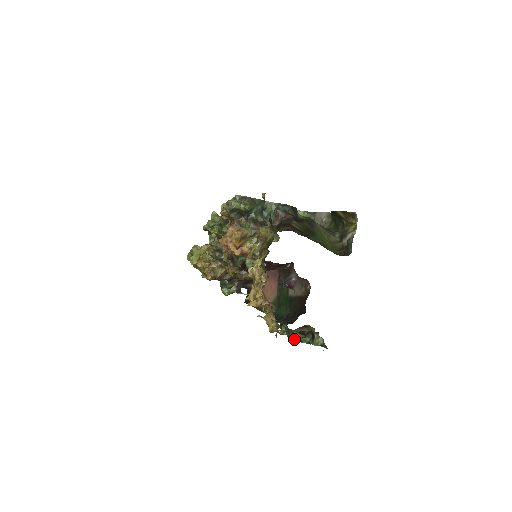
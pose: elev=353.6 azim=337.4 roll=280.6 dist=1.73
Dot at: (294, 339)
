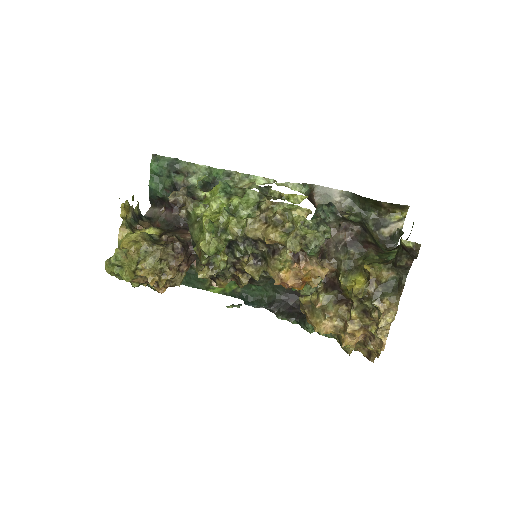
Dot at: occluded
